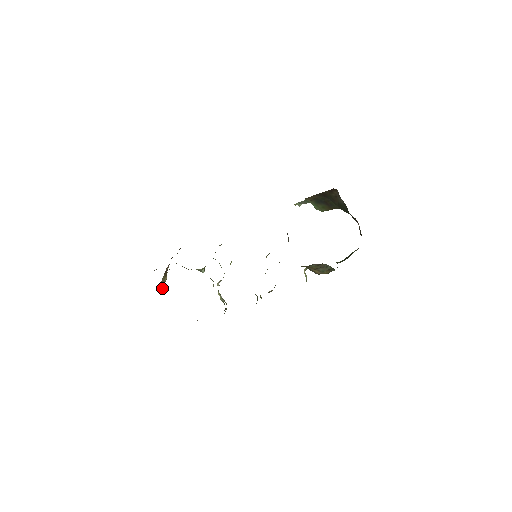
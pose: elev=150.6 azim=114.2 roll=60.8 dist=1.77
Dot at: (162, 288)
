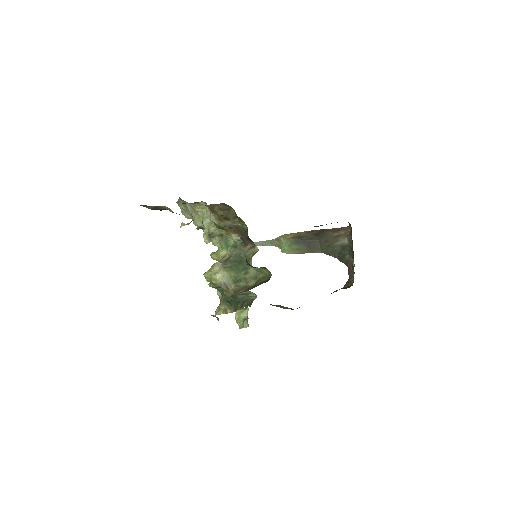
Dot at: occluded
